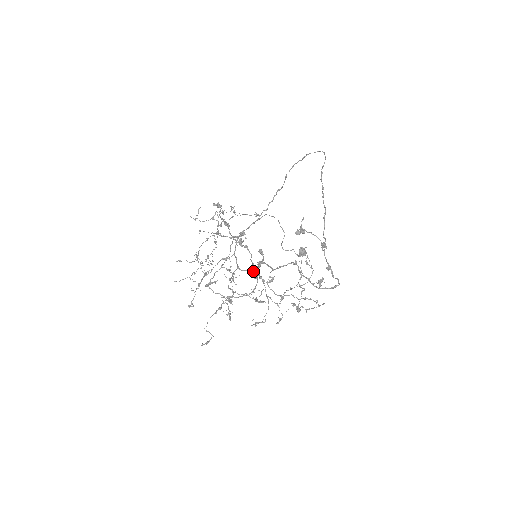
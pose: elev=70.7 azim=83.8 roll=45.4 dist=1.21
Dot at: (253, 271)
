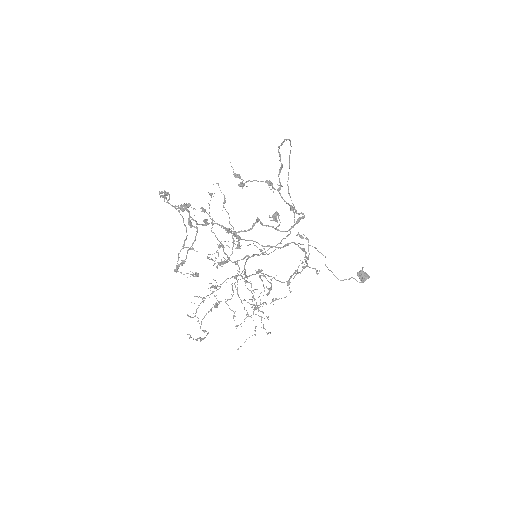
Dot at: occluded
